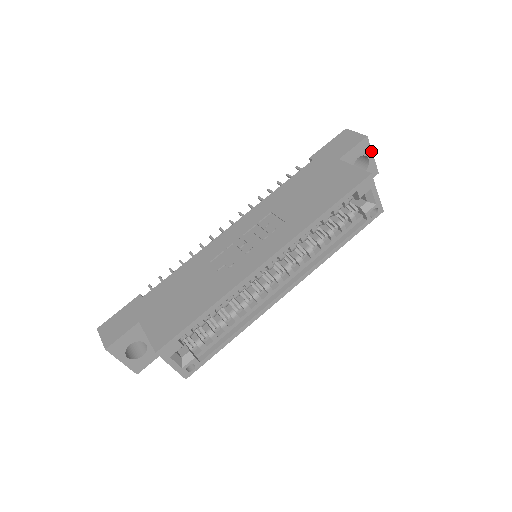
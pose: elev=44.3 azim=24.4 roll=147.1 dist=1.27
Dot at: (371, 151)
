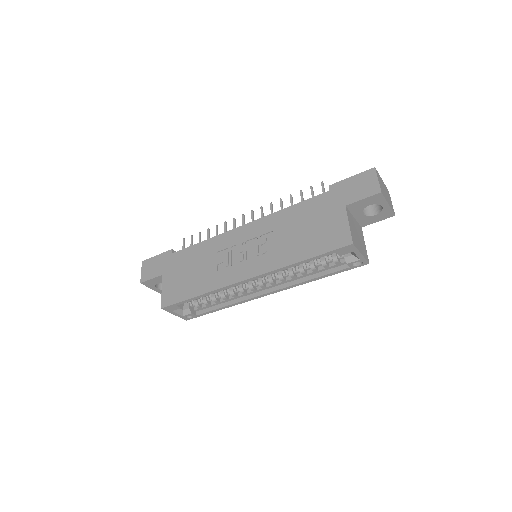
Dot at: (386, 201)
